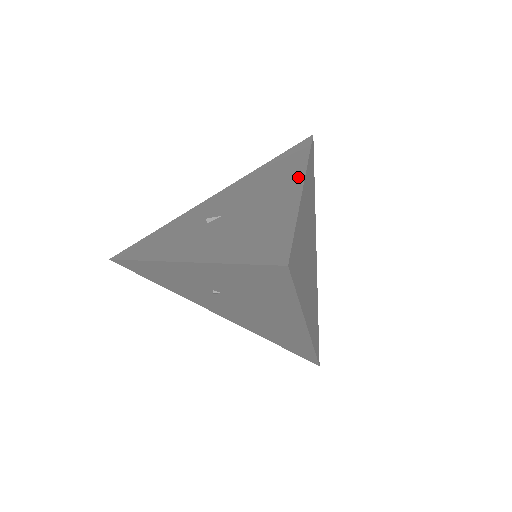
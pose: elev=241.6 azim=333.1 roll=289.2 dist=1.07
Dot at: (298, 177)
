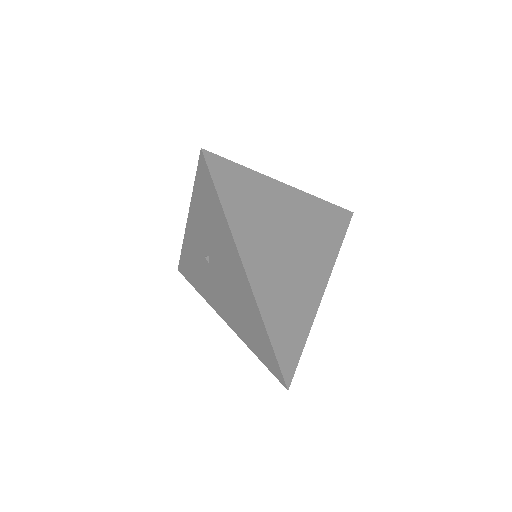
Dot at: occluded
